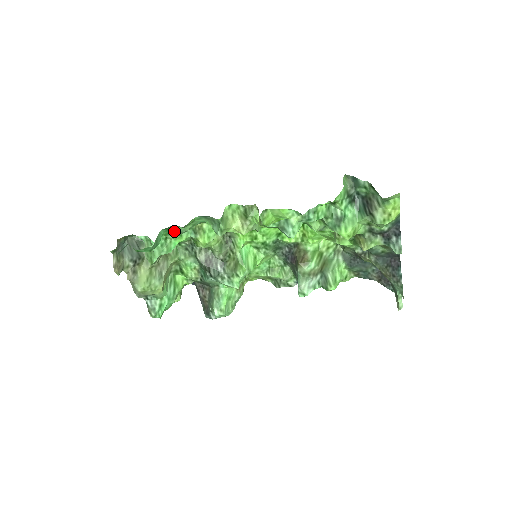
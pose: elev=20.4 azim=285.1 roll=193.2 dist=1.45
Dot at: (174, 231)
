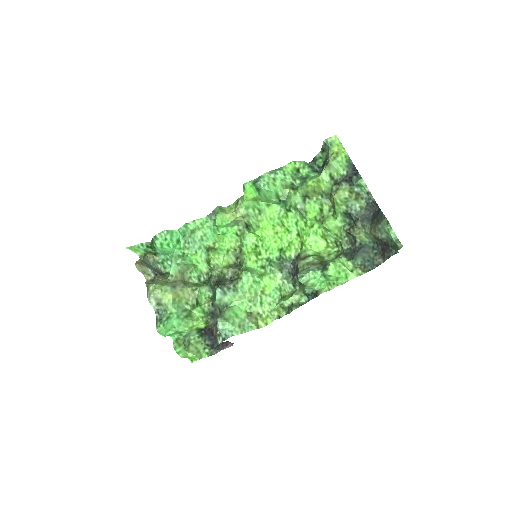
Dot at: (190, 243)
